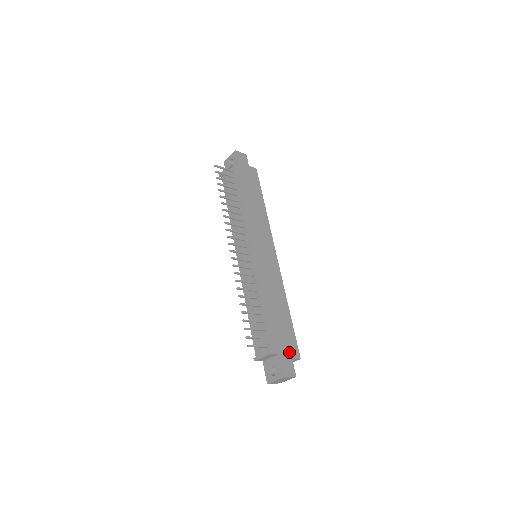
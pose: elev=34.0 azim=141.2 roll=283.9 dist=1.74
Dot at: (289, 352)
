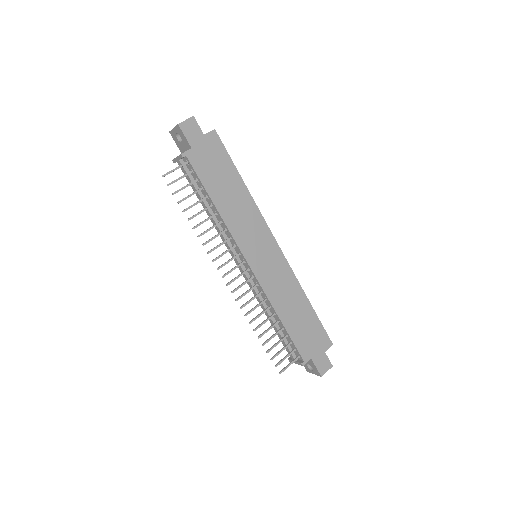
Dot at: (320, 348)
